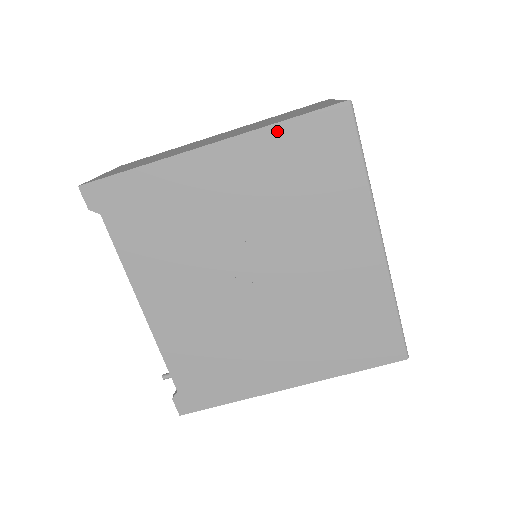
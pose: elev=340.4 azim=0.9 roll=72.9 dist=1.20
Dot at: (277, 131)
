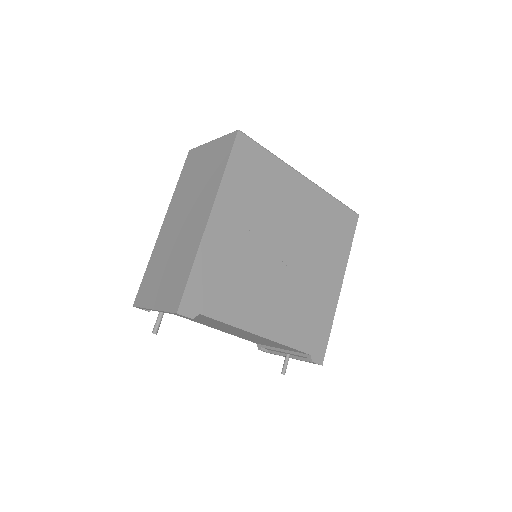
Dot at: (228, 176)
